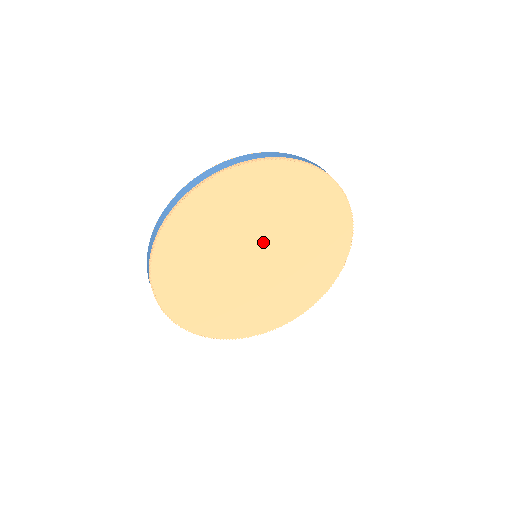
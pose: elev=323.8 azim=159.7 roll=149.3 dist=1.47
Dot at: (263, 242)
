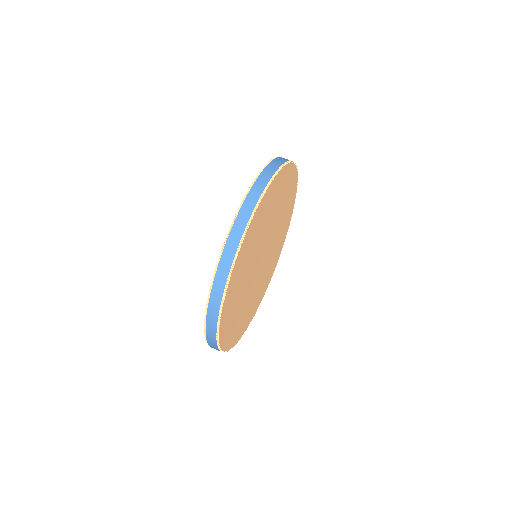
Dot at: (269, 240)
